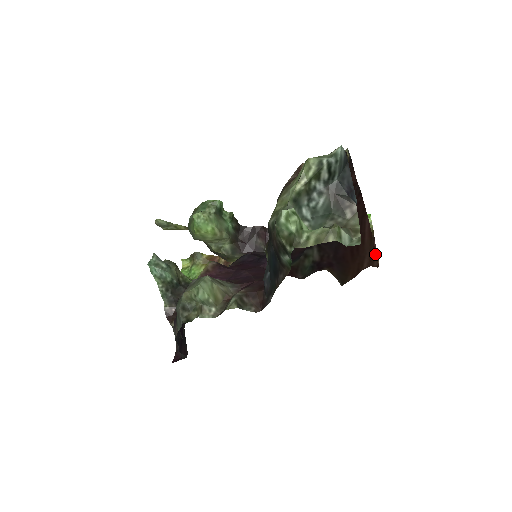
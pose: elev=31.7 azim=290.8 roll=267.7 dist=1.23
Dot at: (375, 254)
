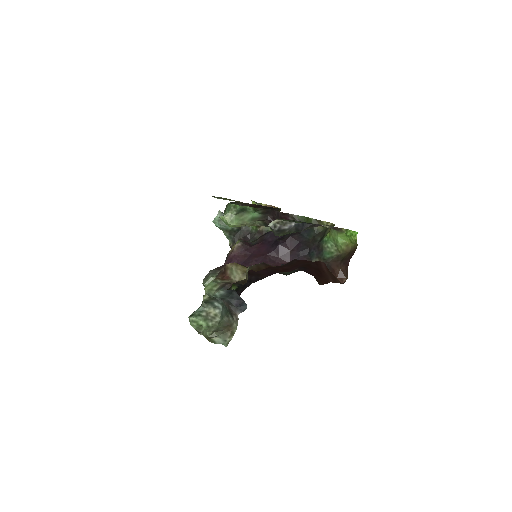
Dot at: (336, 279)
